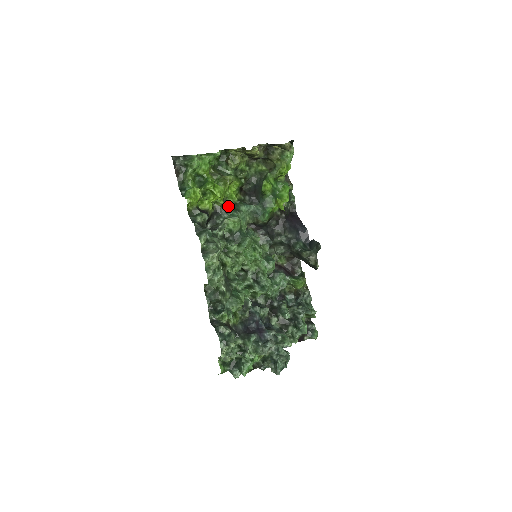
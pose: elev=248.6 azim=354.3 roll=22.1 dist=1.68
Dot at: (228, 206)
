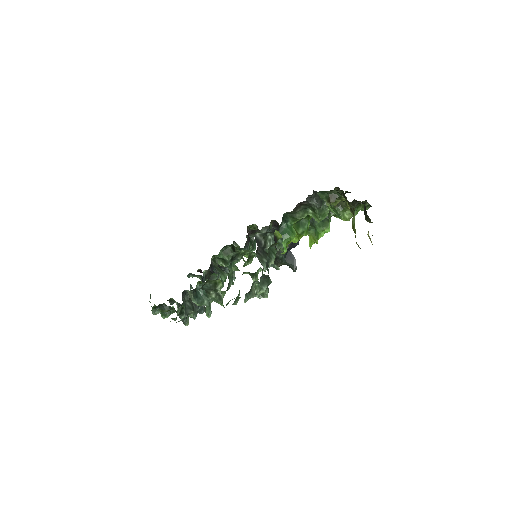
Dot at: occluded
